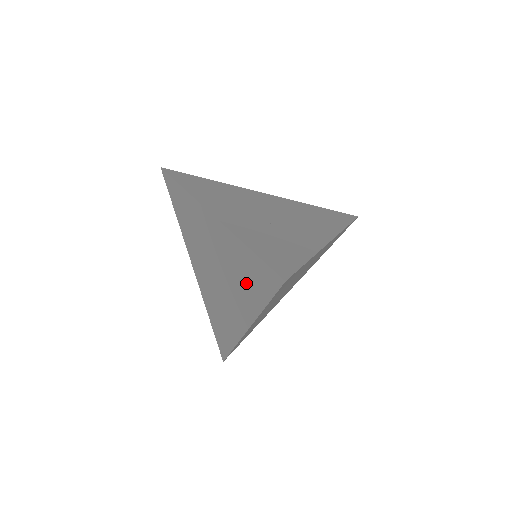
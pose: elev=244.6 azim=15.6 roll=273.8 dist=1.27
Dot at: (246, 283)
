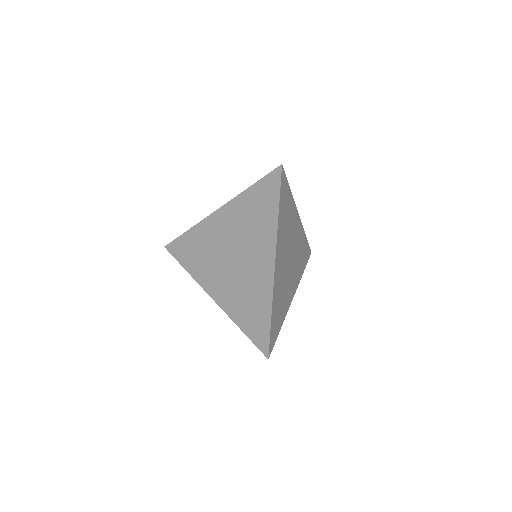
Dot at: (259, 217)
